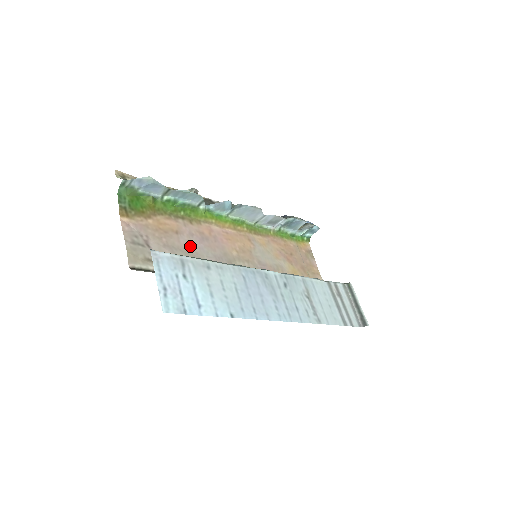
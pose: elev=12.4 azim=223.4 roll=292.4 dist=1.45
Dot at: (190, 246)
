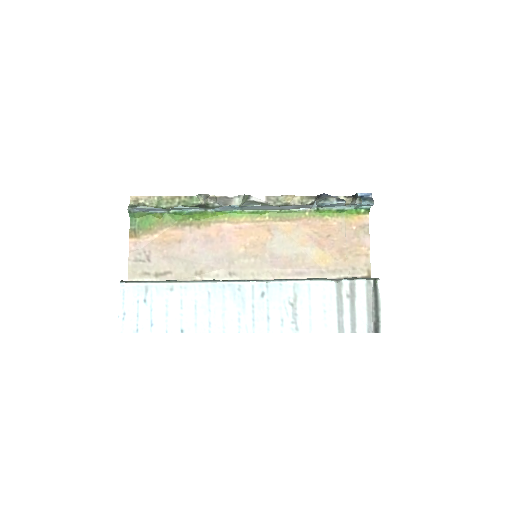
Dot at: (190, 253)
